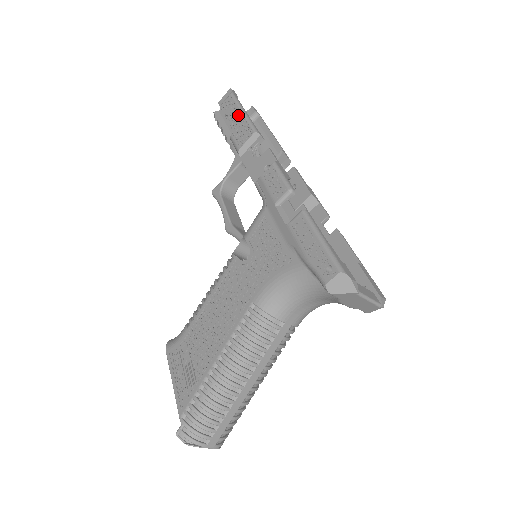
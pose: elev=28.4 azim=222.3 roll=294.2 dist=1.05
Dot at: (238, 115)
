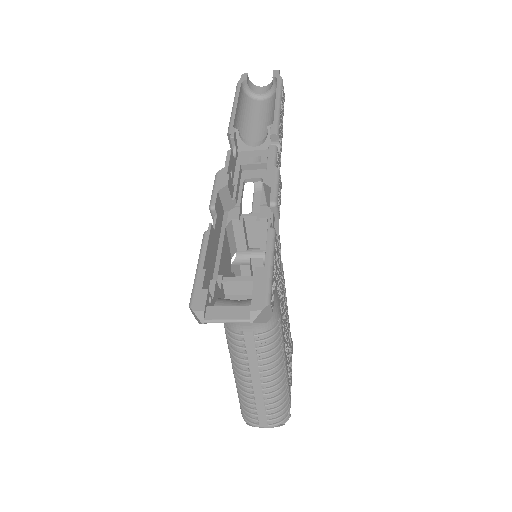
Dot at: occluded
